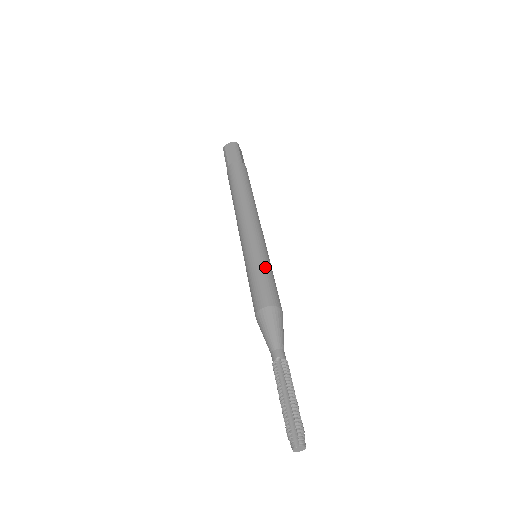
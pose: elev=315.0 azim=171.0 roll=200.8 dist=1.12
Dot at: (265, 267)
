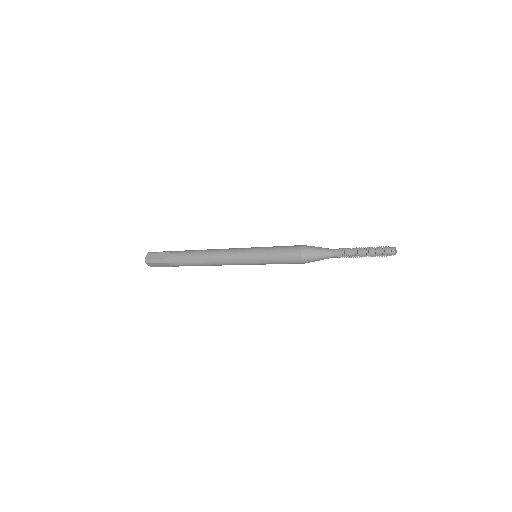
Dot at: occluded
